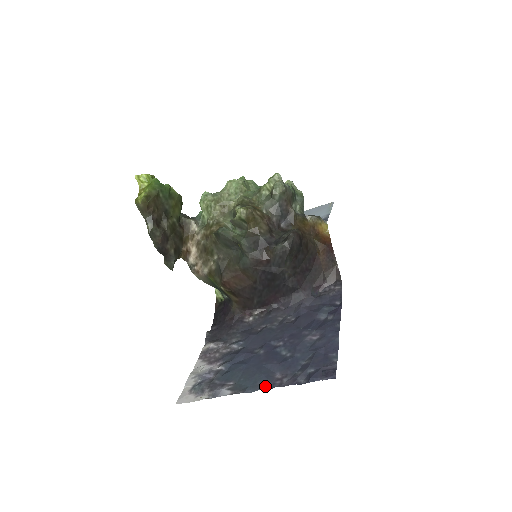
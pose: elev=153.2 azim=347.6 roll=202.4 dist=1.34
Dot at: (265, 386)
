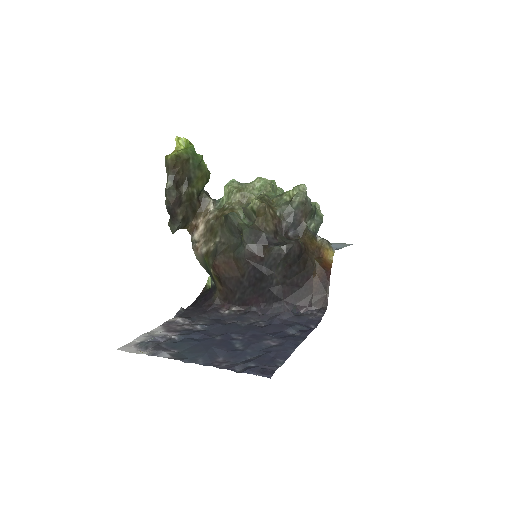
Dot at: (203, 362)
